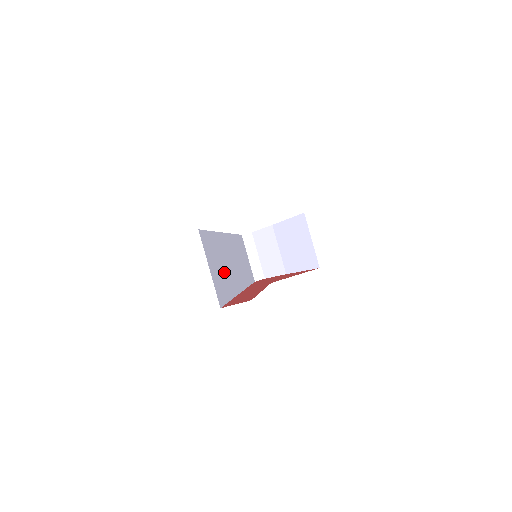
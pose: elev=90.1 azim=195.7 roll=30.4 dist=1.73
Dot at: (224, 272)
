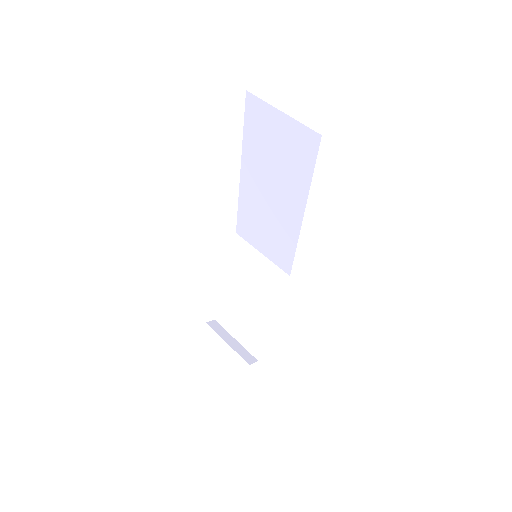
Dot at: occluded
